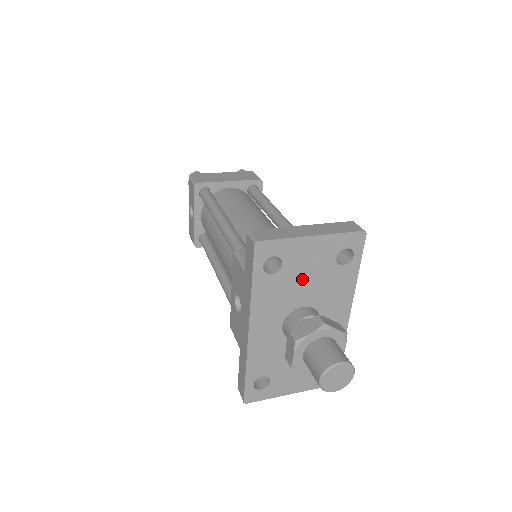
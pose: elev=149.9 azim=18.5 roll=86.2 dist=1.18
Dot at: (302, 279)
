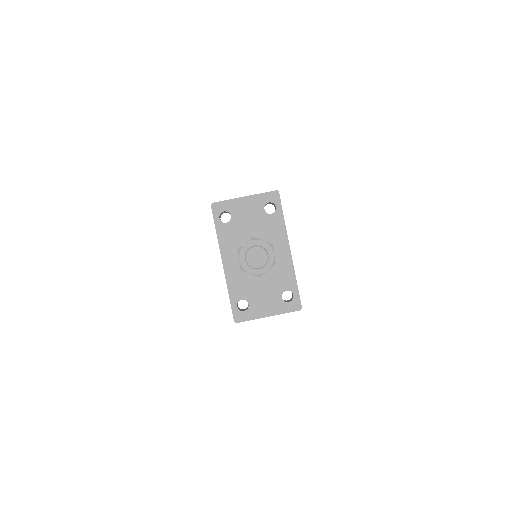
Dot at: (247, 225)
